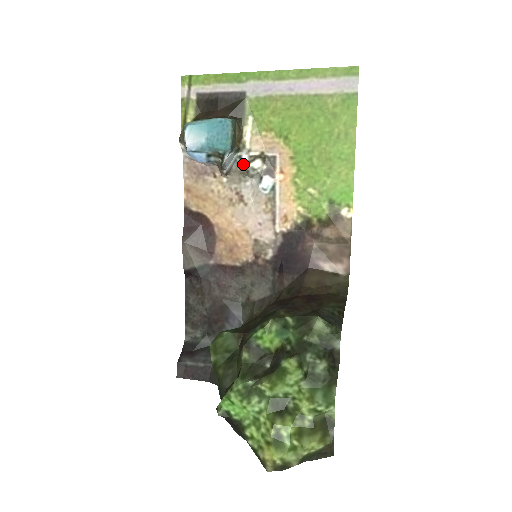
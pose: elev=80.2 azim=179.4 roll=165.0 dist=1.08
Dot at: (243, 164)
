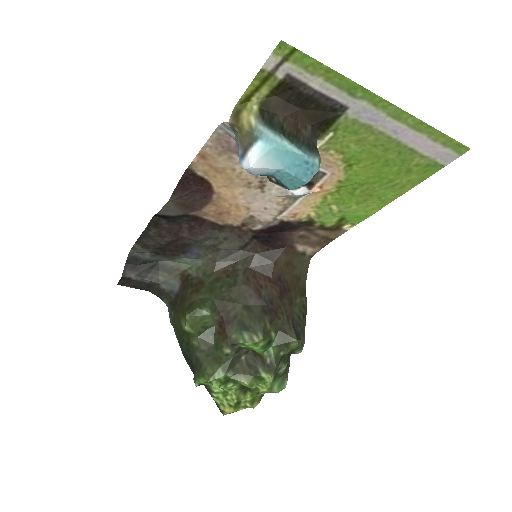
Dot at: occluded
